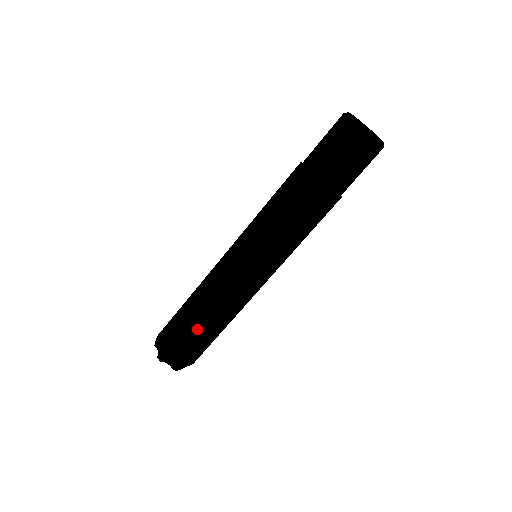
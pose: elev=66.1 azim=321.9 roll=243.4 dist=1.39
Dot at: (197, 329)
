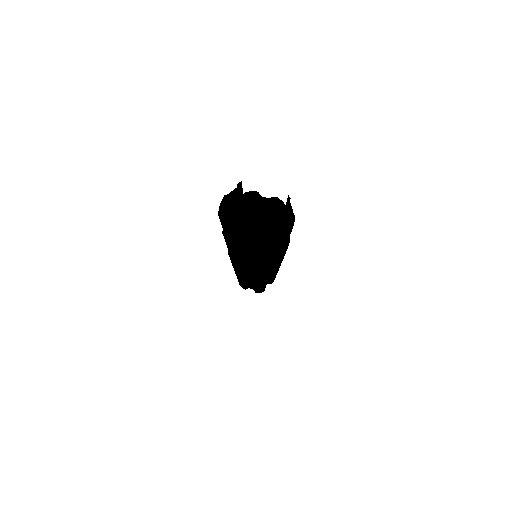
Dot at: (250, 285)
